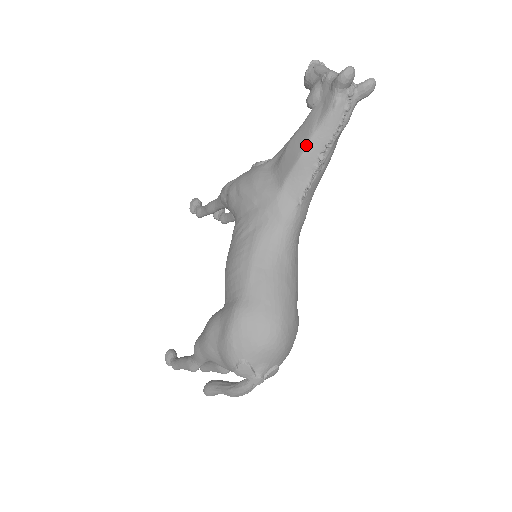
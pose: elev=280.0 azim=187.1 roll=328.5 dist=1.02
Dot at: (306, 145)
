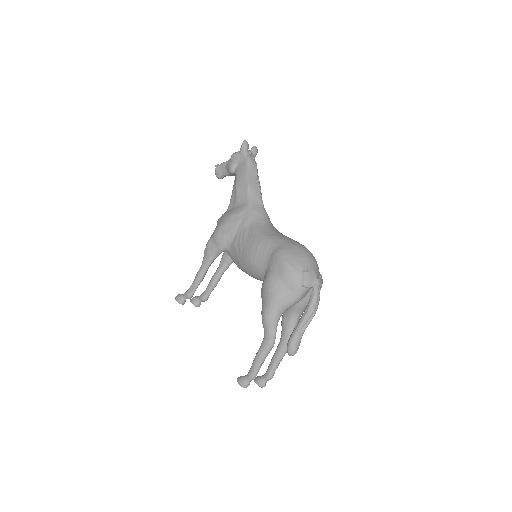
Dot at: (247, 178)
